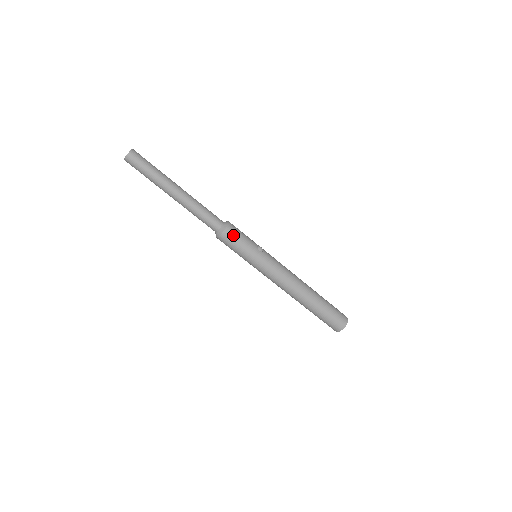
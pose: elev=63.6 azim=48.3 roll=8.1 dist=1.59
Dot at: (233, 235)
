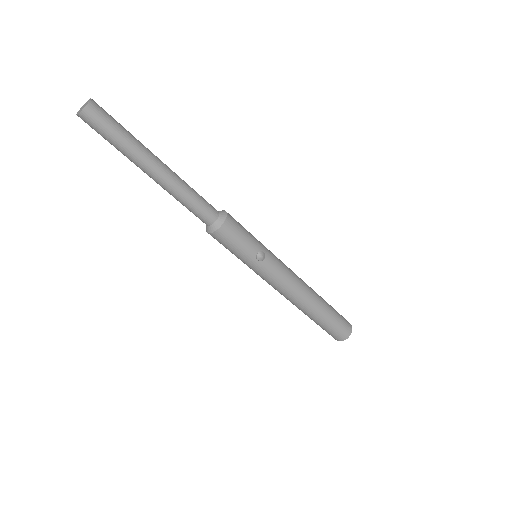
Dot at: (224, 239)
